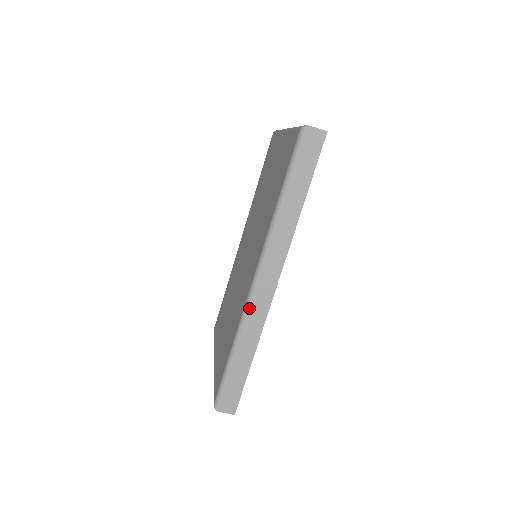
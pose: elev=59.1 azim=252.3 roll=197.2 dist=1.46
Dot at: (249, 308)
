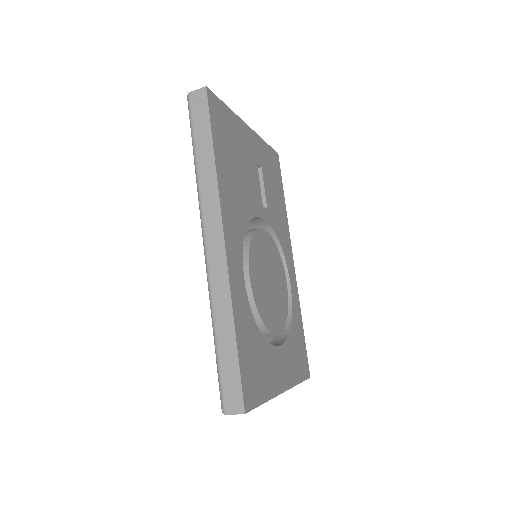
Dot at: (209, 279)
